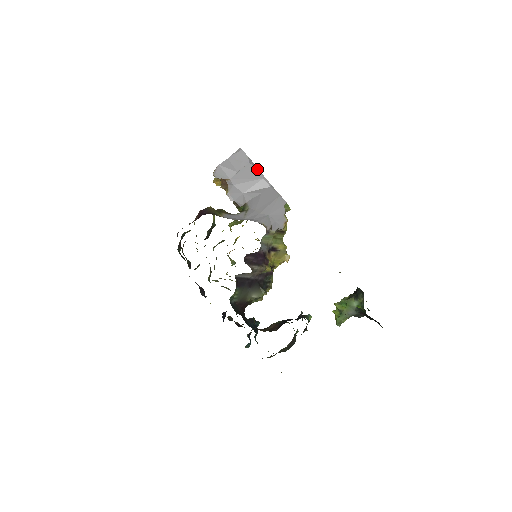
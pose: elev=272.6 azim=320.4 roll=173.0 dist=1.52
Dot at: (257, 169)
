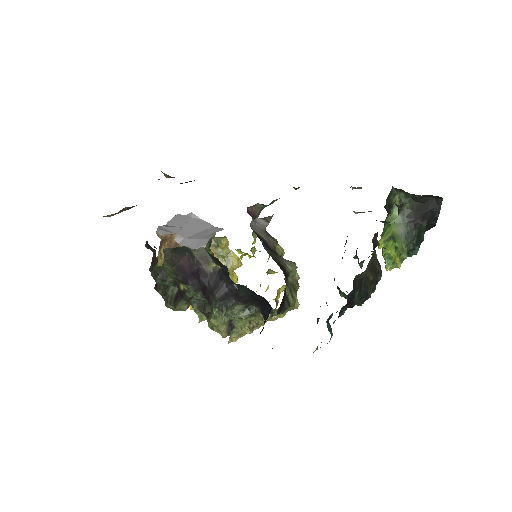
Dot at: (202, 221)
